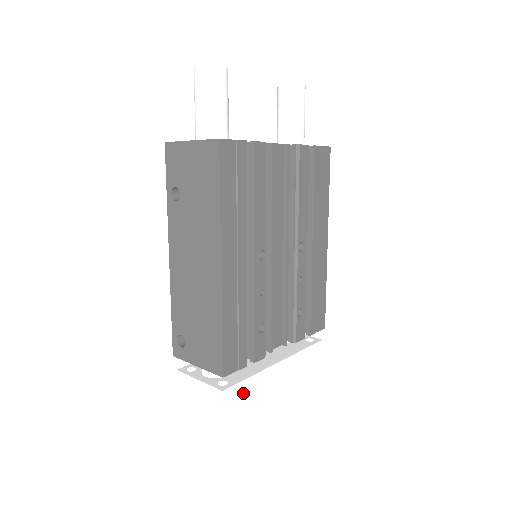
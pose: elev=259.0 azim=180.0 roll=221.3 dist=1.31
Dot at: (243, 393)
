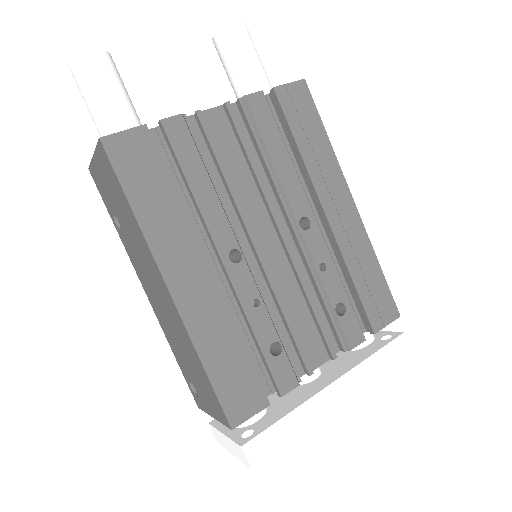
Dot at: (280, 440)
